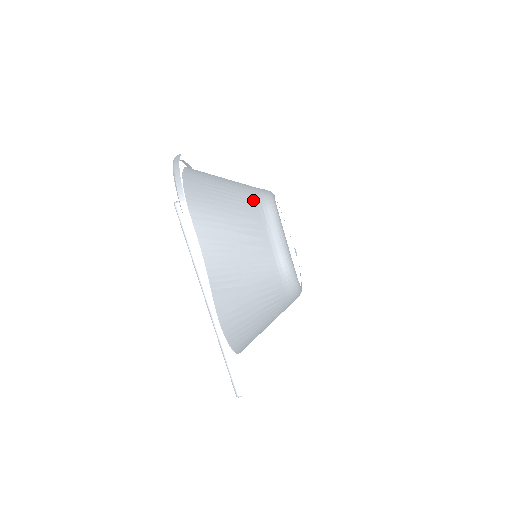
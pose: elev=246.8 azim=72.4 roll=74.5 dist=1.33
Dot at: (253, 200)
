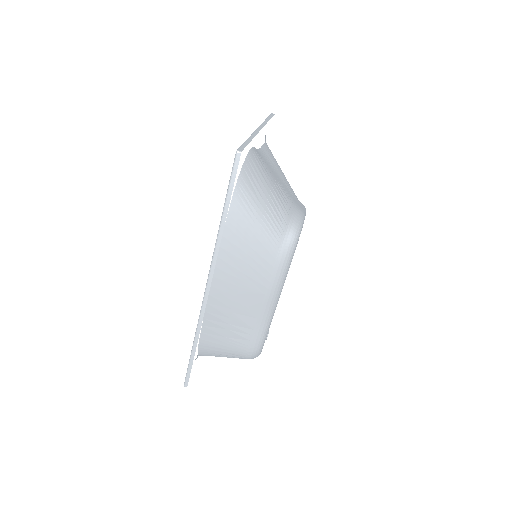
Dot at: occluded
